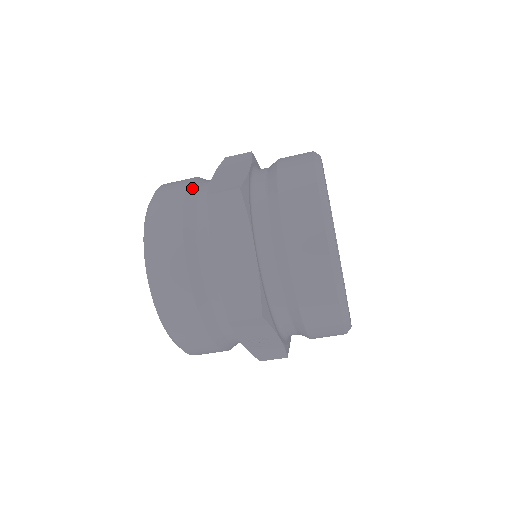
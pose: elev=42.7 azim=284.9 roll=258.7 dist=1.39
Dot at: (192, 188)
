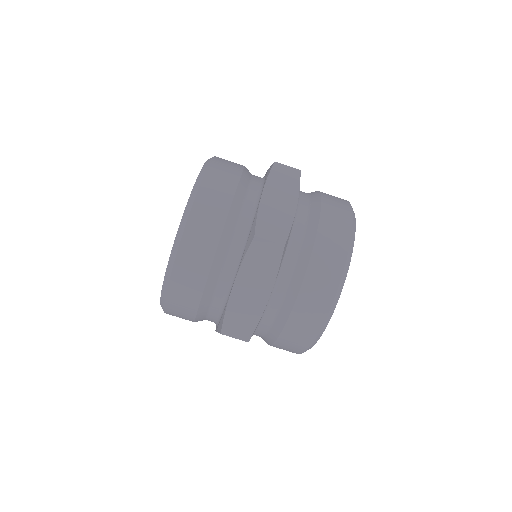
Dot at: (238, 198)
